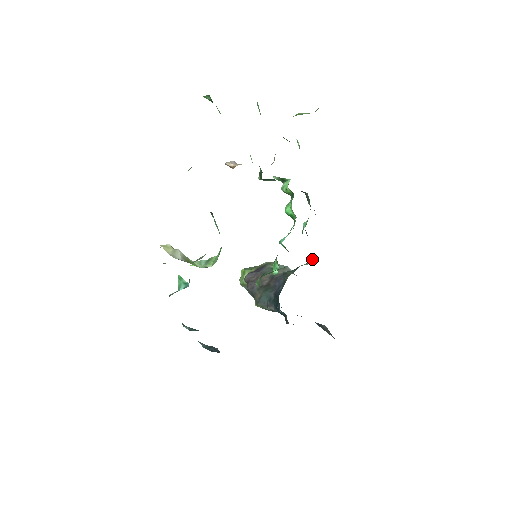
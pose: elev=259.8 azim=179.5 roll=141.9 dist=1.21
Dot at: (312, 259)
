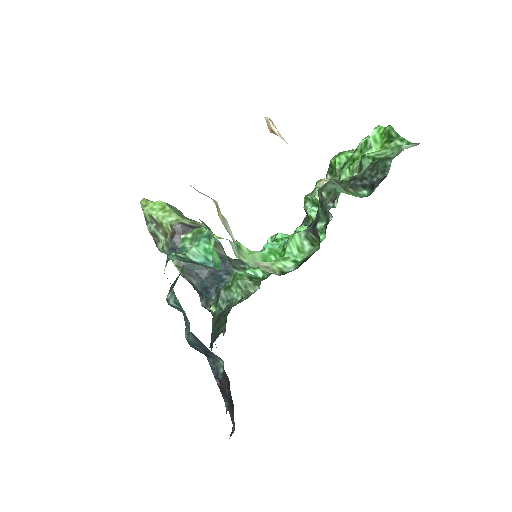
Dot at: occluded
